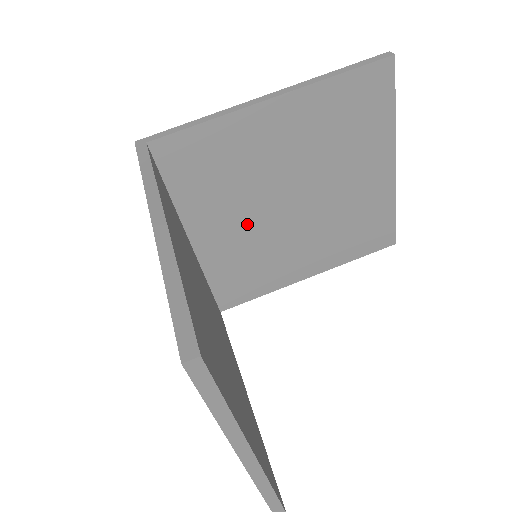
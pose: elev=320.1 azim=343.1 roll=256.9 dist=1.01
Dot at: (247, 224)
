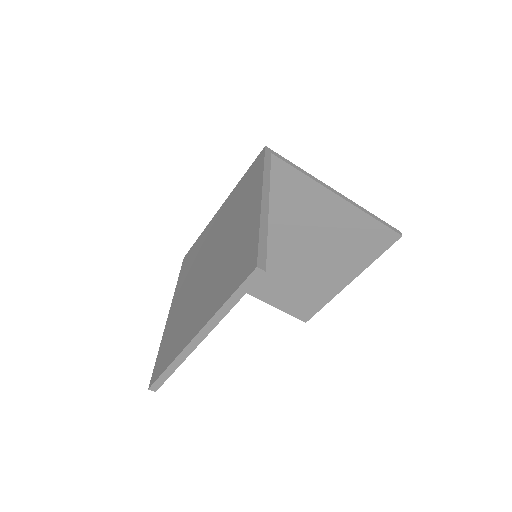
Dot at: occluded
